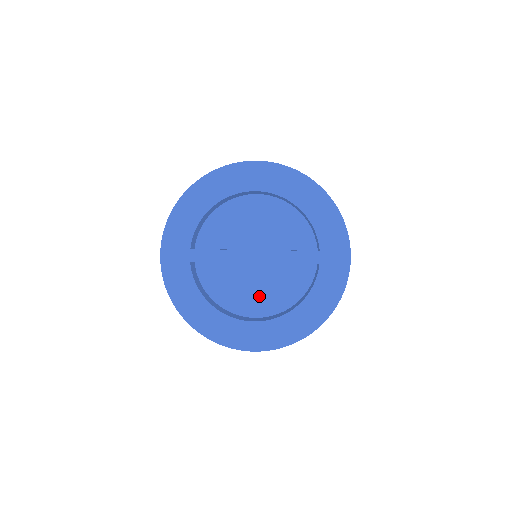
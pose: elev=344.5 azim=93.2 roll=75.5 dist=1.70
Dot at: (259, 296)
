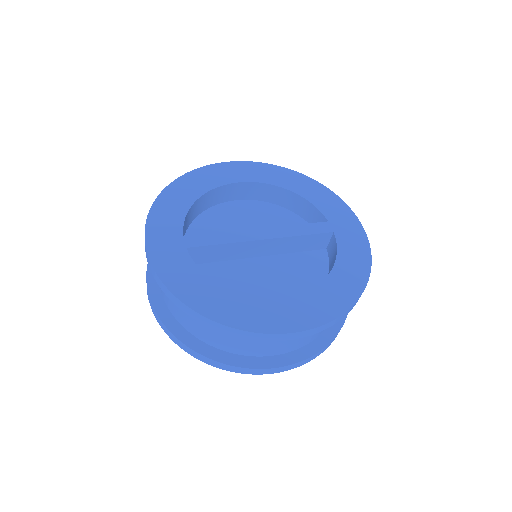
Dot at: (276, 289)
